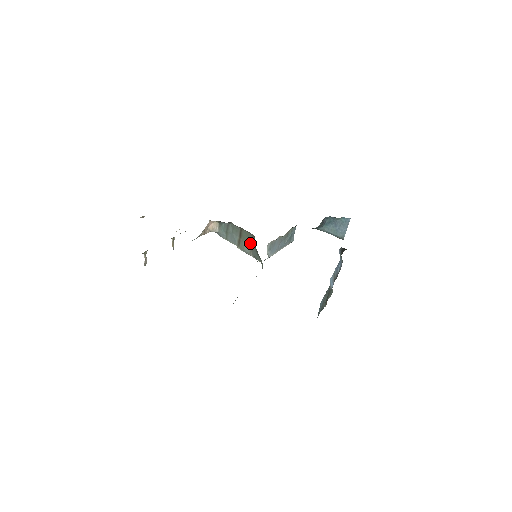
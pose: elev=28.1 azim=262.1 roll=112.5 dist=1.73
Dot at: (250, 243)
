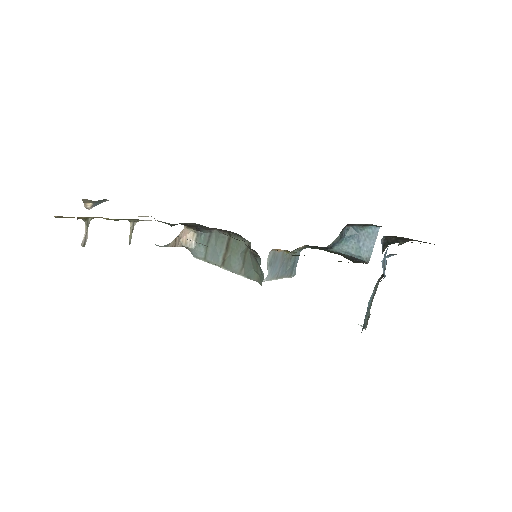
Dot at: (242, 256)
